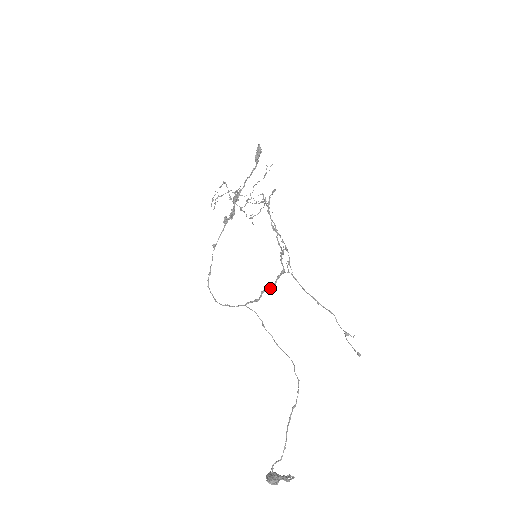
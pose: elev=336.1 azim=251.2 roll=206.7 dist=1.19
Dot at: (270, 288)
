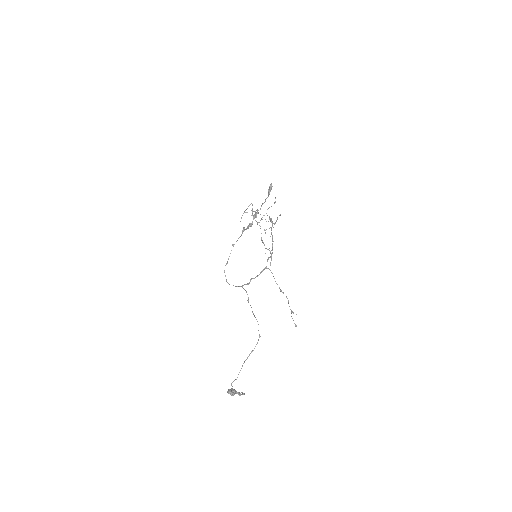
Dot at: occluded
